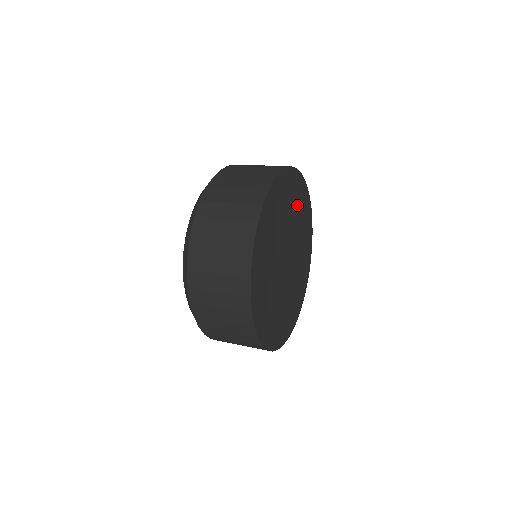
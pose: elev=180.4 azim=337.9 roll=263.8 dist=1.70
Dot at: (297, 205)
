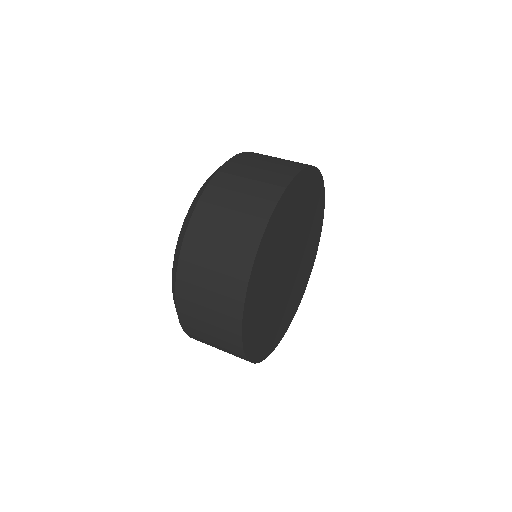
Dot at: (313, 221)
